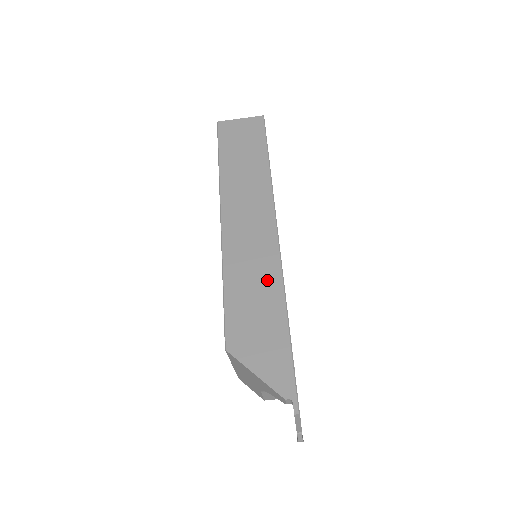
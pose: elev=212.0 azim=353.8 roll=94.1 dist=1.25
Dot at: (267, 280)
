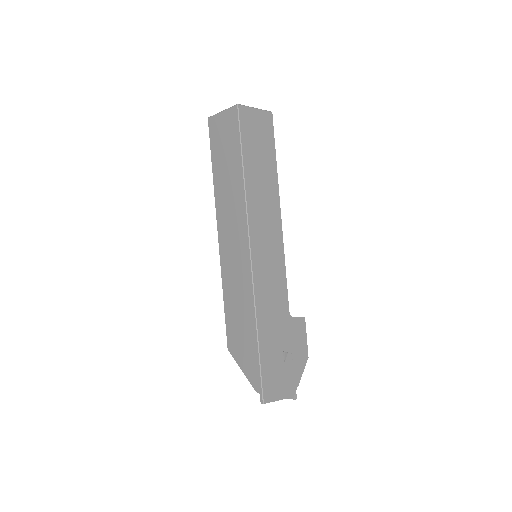
Dot at: (245, 299)
